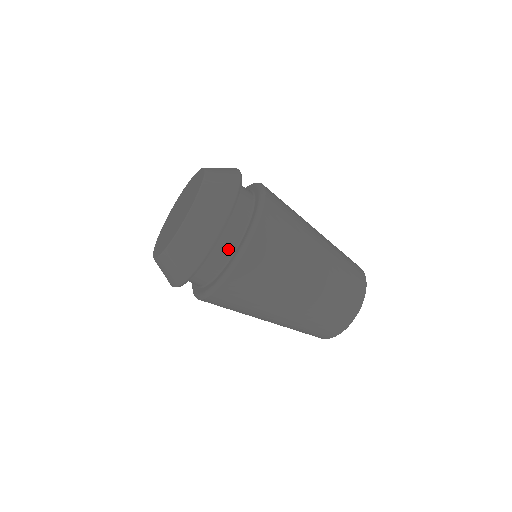
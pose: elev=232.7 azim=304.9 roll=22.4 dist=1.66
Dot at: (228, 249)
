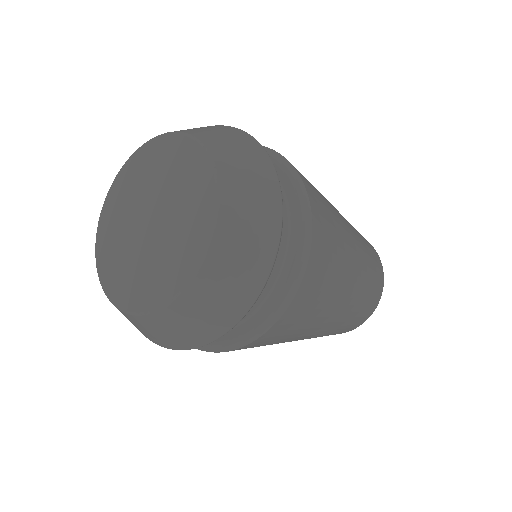
Dot at: occluded
